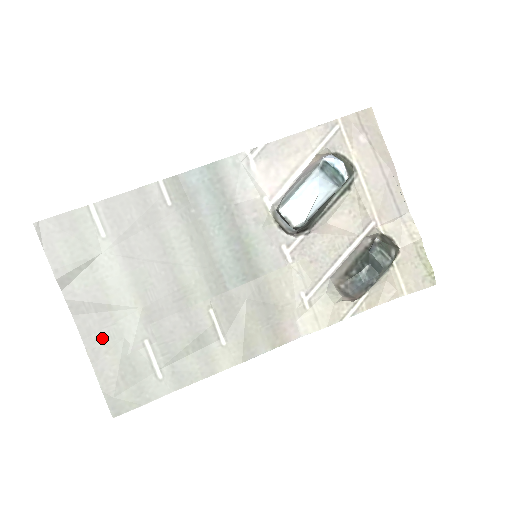
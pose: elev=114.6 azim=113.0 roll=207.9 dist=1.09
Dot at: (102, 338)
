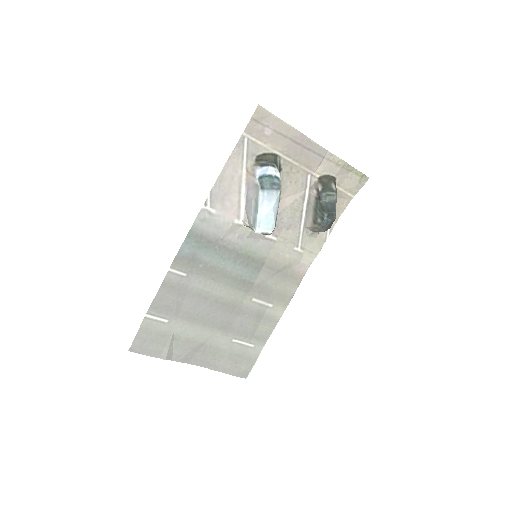
Dot at: (211, 358)
